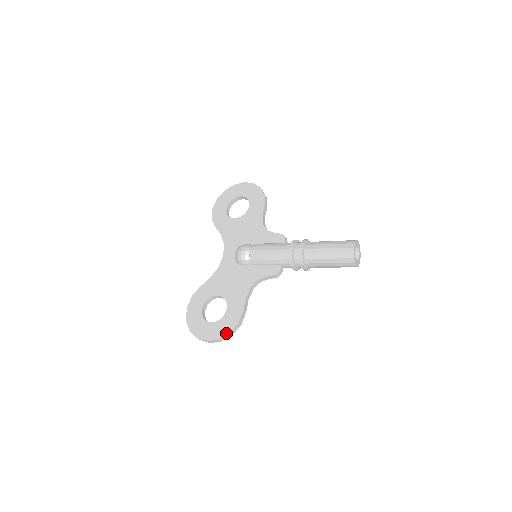
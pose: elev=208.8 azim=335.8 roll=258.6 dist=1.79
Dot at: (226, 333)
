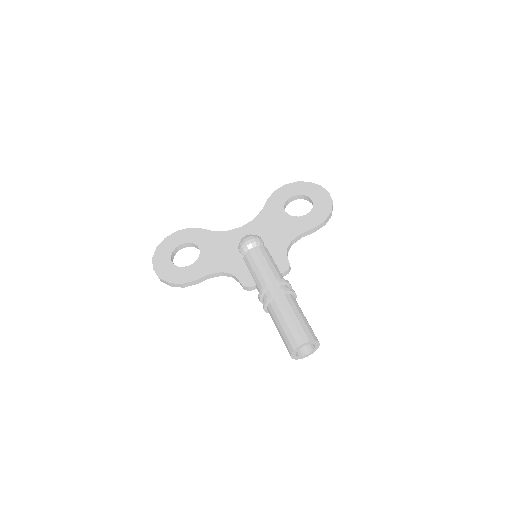
Dot at: (167, 280)
